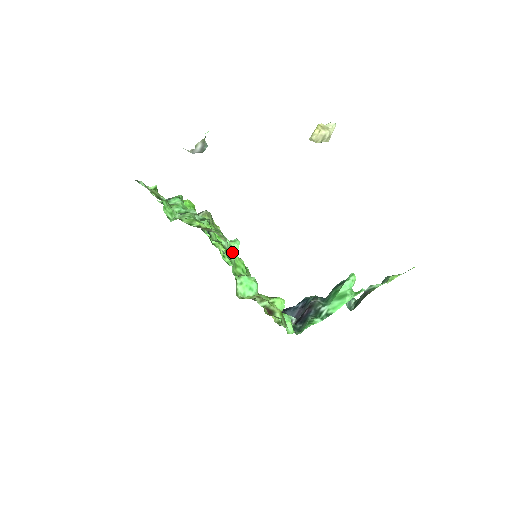
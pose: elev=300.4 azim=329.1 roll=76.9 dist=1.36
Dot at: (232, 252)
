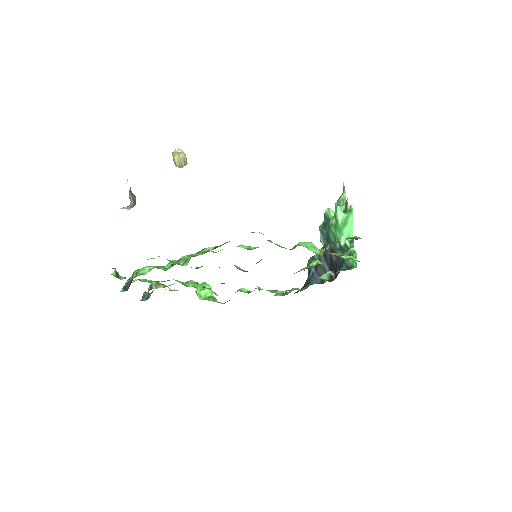
Dot at: occluded
